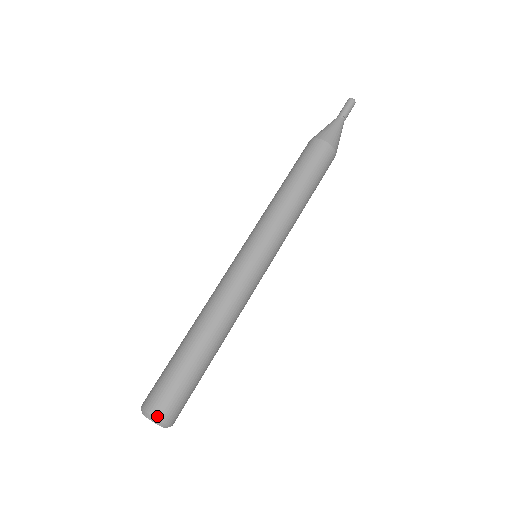
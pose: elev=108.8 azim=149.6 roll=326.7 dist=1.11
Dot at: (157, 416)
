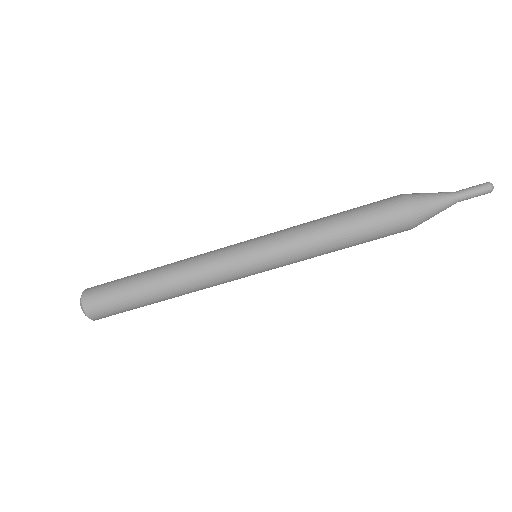
Dot at: occluded
